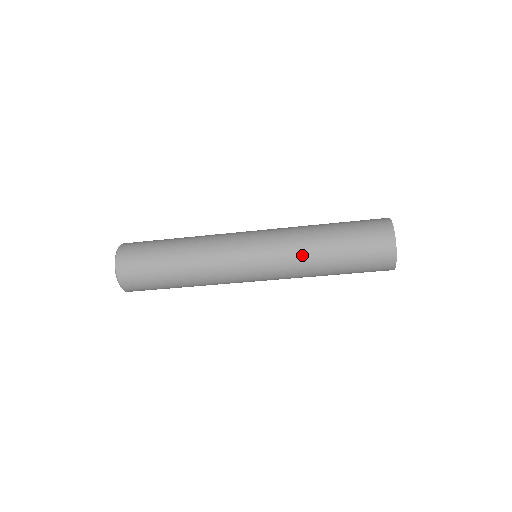
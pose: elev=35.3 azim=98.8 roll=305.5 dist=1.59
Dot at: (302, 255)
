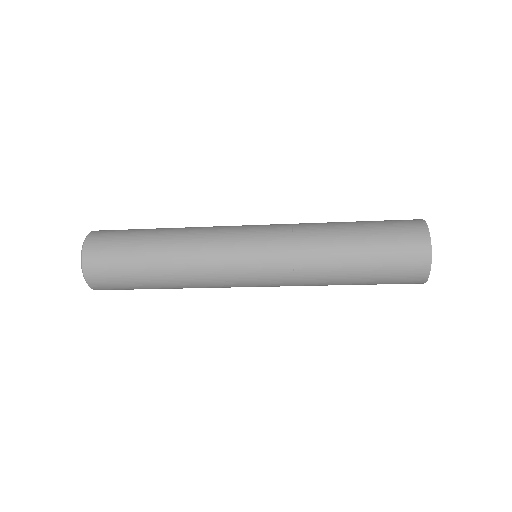
Dot at: (314, 277)
